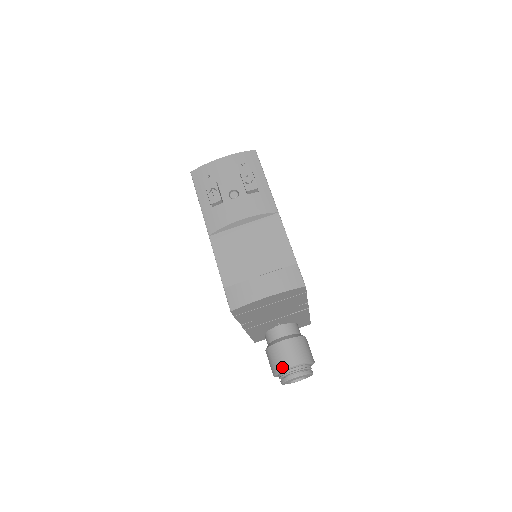
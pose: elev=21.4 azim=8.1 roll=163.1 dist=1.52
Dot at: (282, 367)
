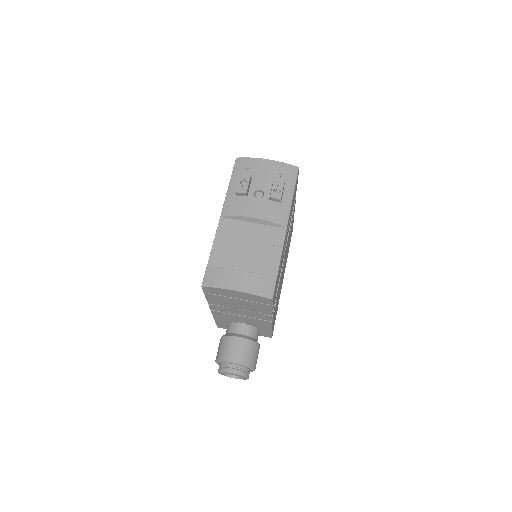
Dot at: (225, 358)
